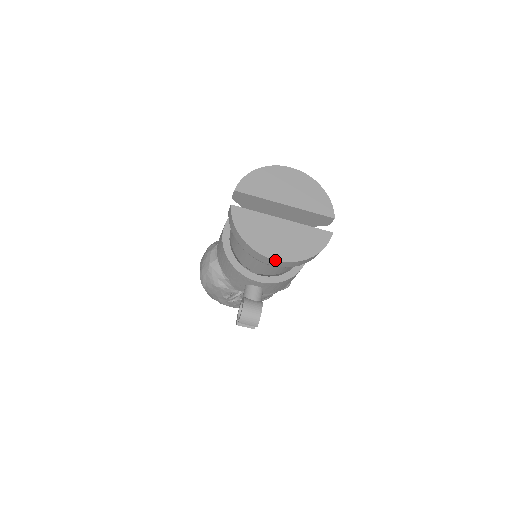
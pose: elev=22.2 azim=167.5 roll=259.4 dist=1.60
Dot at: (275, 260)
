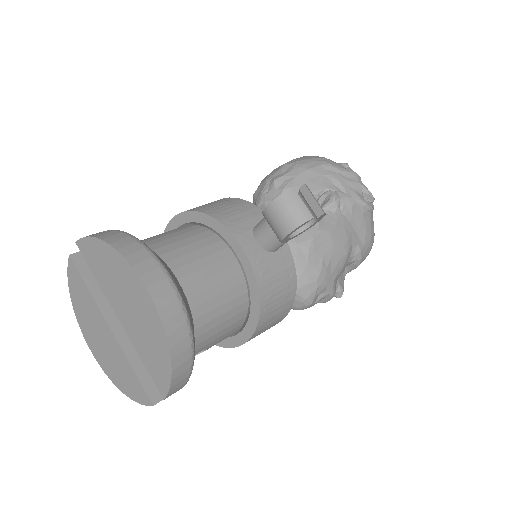
Dot at: (91, 350)
